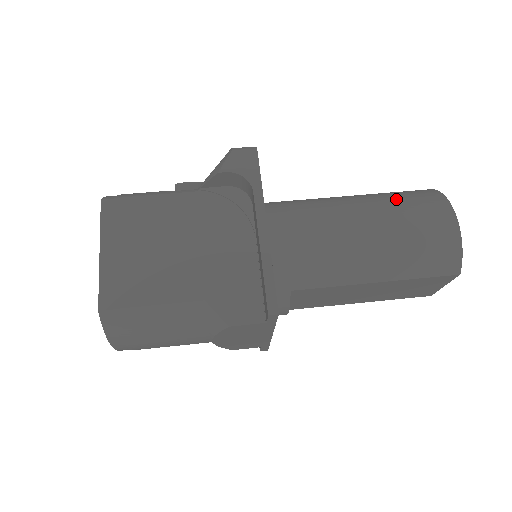
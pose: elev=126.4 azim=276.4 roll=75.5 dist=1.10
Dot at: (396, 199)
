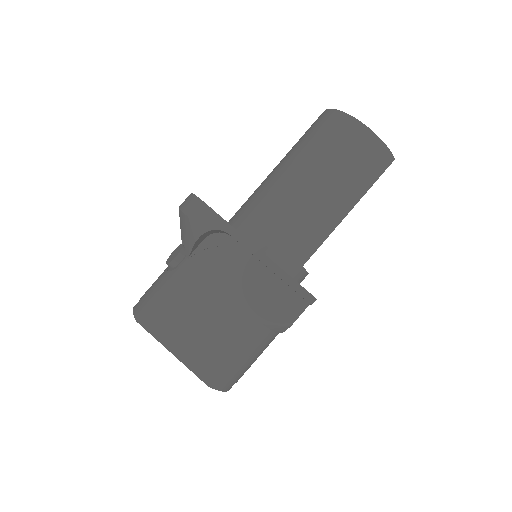
Dot at: (316, 145)
